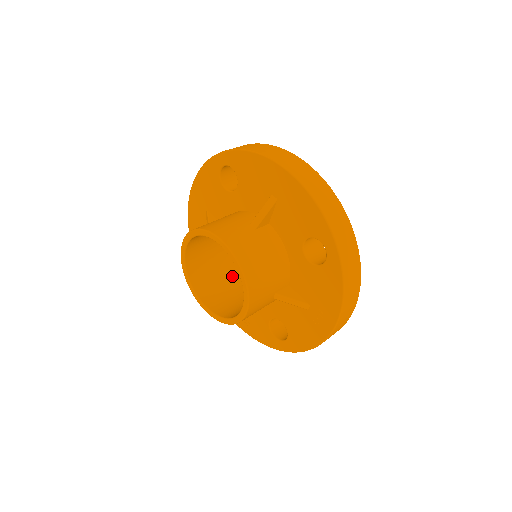
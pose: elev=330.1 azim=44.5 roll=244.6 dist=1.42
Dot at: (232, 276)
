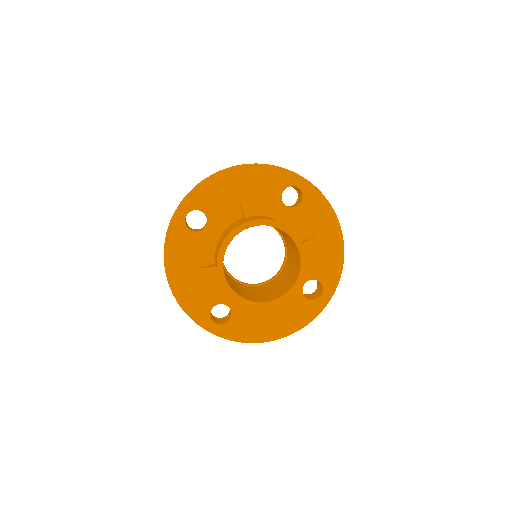
Dot at: (253, 291)
